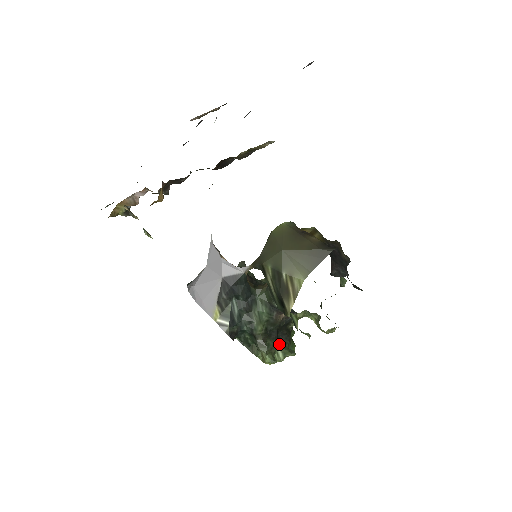
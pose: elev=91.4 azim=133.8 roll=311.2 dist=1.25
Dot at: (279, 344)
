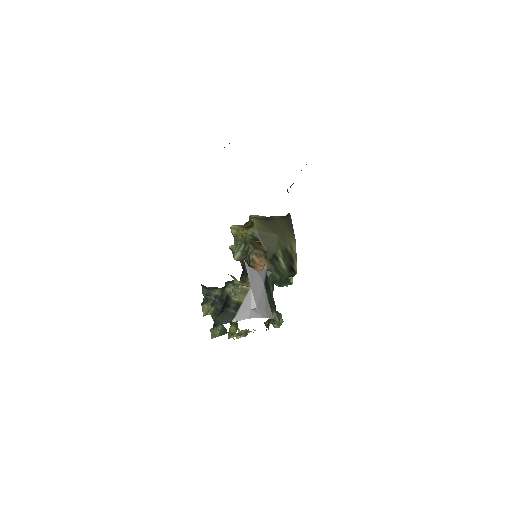
Dot at: occluded
